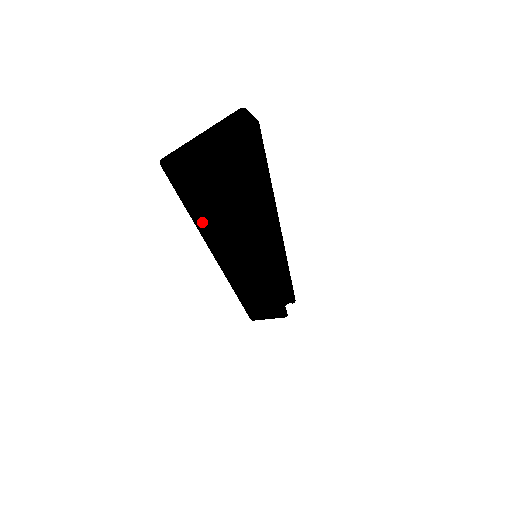
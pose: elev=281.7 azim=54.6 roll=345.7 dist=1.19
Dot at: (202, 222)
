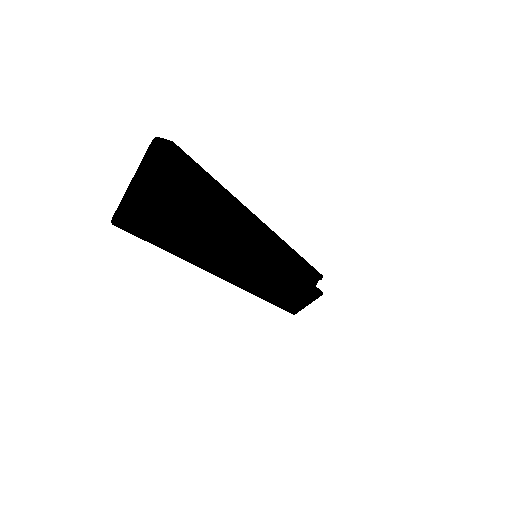
Dot at: (184, 253)
